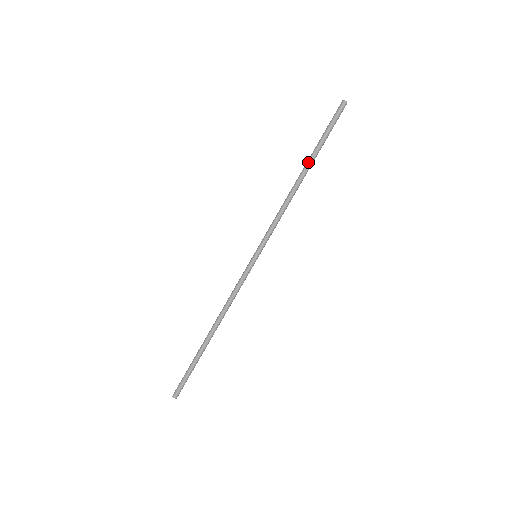
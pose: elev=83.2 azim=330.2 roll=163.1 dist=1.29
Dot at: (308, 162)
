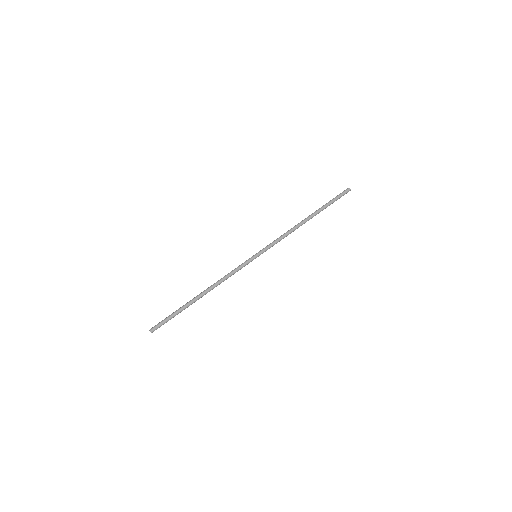
Dot at: occluded
